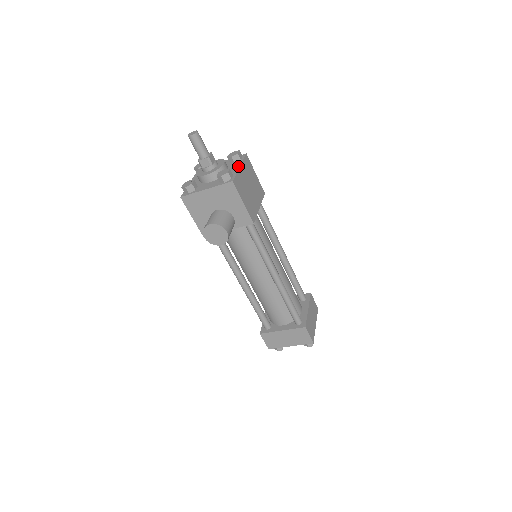
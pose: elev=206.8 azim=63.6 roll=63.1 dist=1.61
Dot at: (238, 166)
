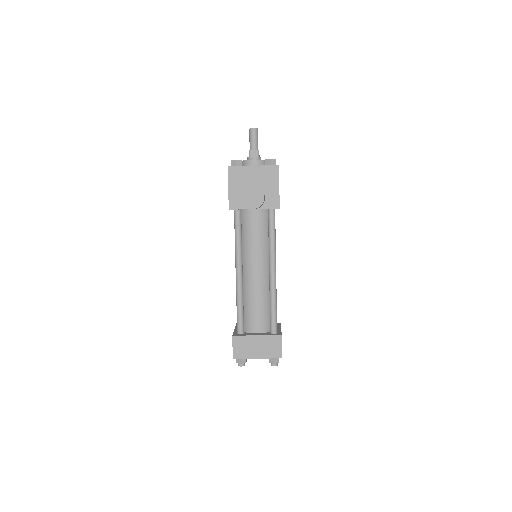
Dot at: occluded
